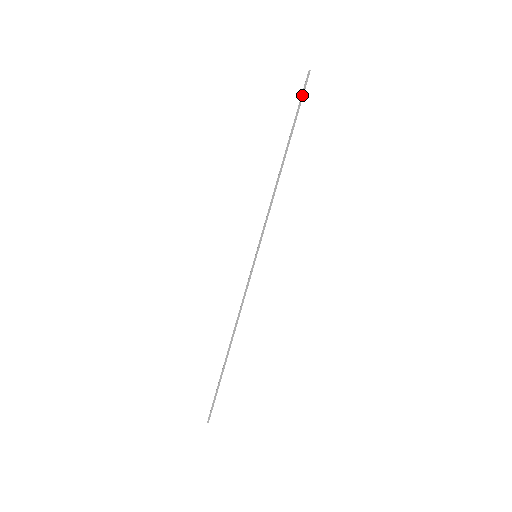
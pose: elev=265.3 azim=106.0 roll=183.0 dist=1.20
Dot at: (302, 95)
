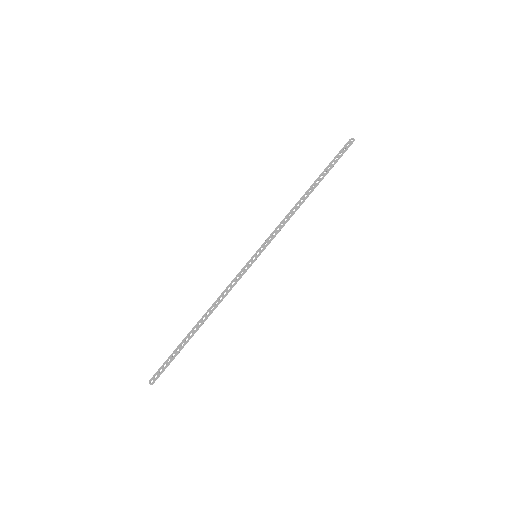
Dot at: occluded
